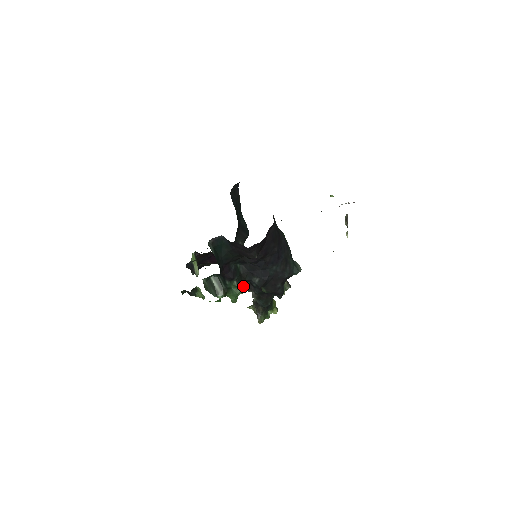
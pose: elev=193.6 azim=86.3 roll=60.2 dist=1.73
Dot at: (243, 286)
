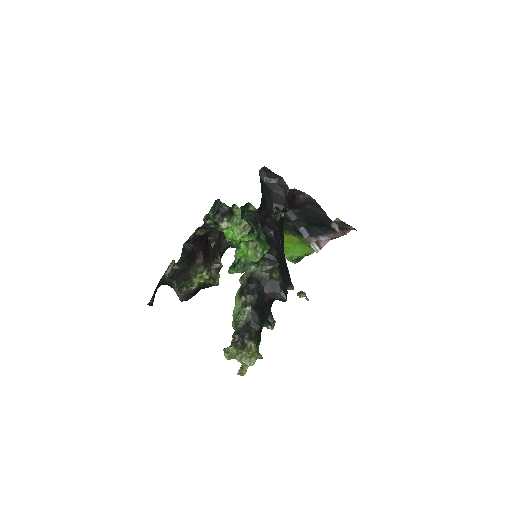
Dot at: (268, 243)
